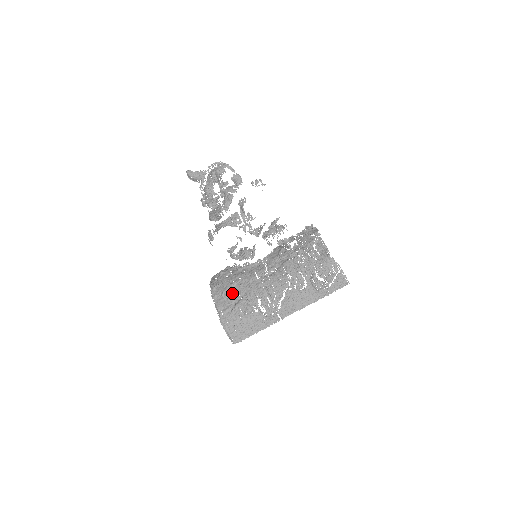
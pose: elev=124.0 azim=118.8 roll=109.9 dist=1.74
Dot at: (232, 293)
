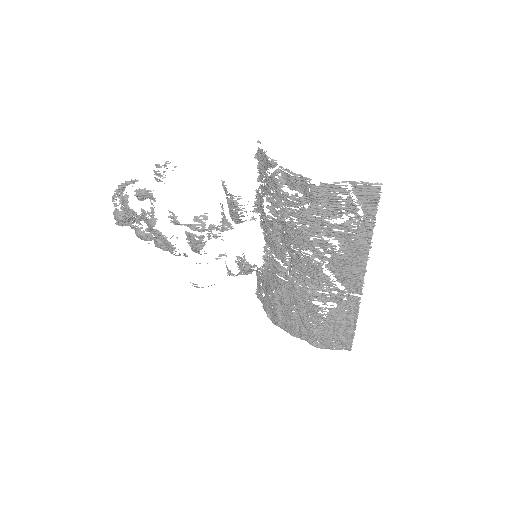
Dot at: (285, 314)
